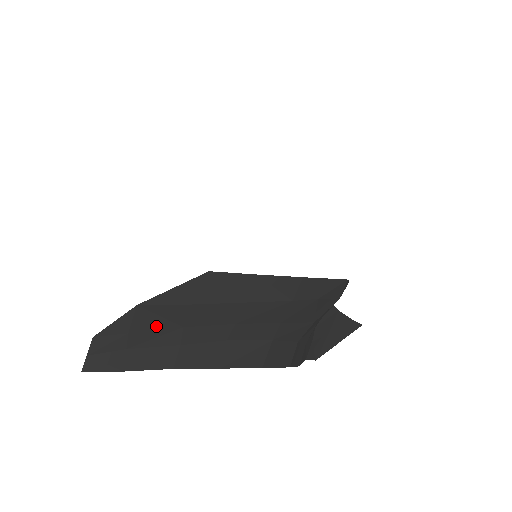
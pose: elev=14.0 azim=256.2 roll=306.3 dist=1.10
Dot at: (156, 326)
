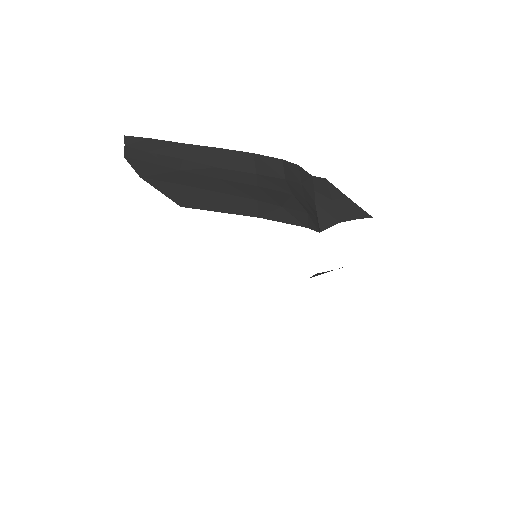
Dot at: occluded
